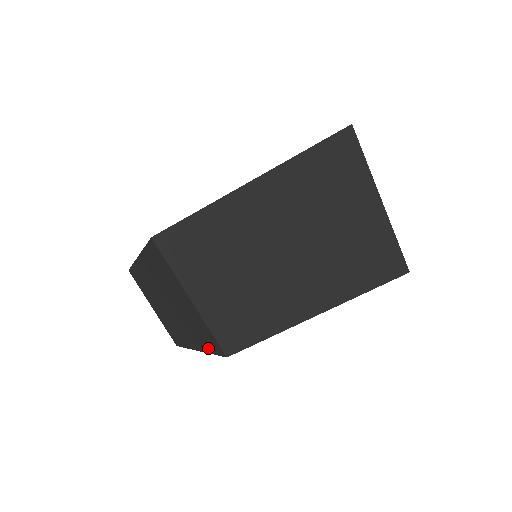
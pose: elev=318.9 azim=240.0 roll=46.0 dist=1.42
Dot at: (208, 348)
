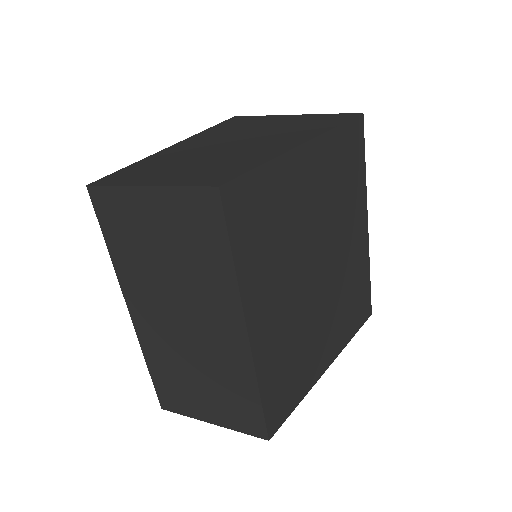
Dot at: (223, 254)
